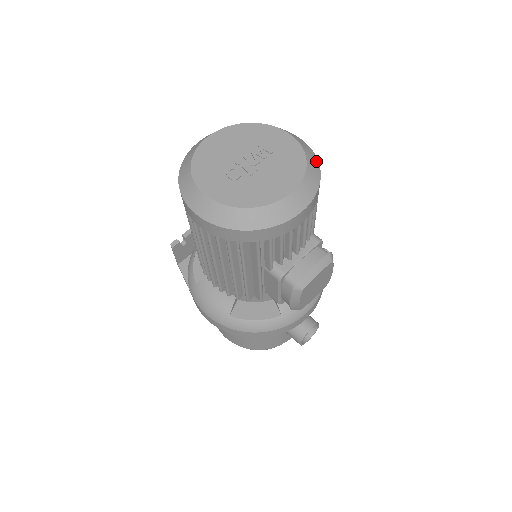
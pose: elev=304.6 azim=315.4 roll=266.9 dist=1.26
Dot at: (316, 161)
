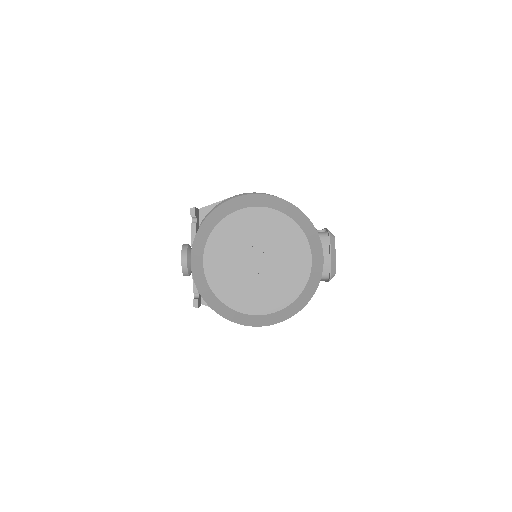
Dot at: (293, 207)
